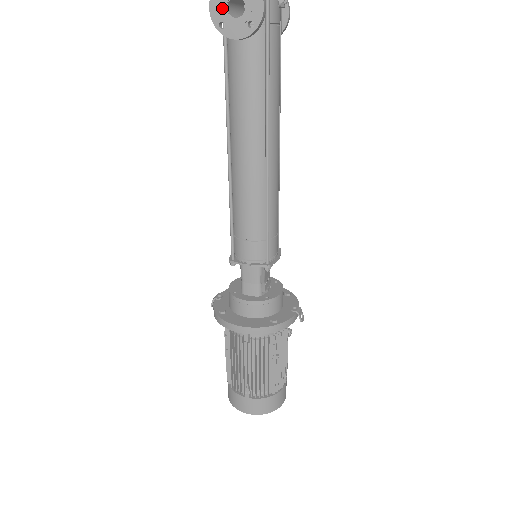
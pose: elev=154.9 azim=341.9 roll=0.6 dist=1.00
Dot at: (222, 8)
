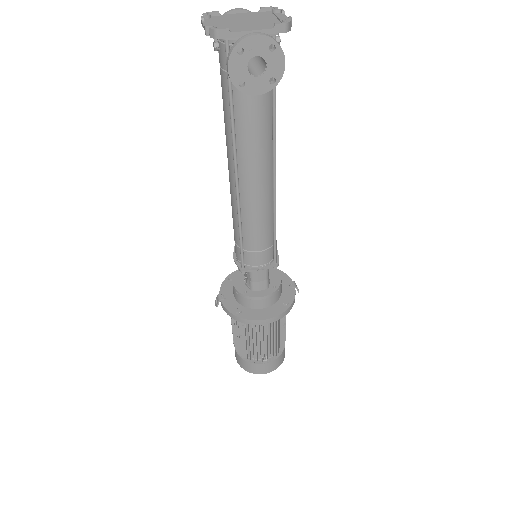
Dot at: (242, 68)
